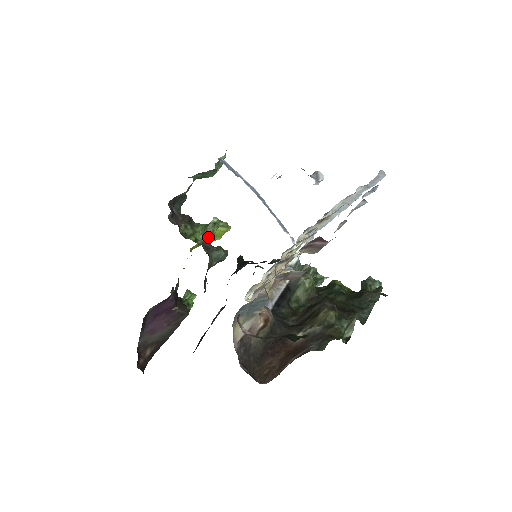
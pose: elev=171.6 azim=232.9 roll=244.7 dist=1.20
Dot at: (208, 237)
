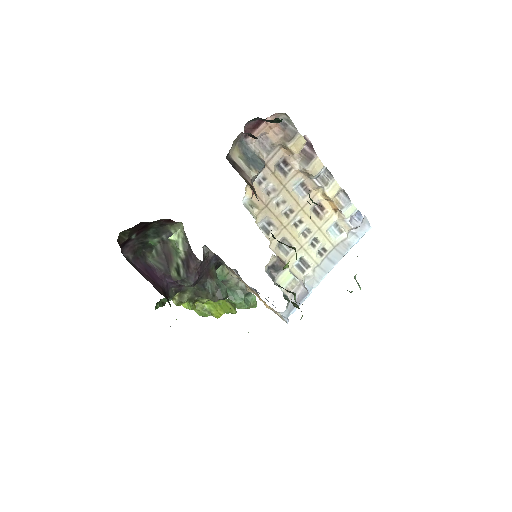
Dot at: occluded
